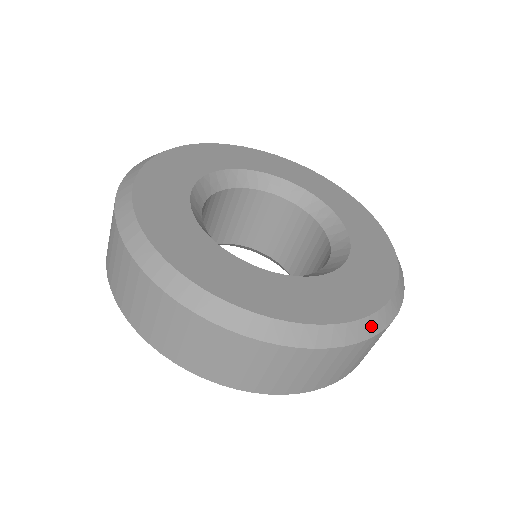
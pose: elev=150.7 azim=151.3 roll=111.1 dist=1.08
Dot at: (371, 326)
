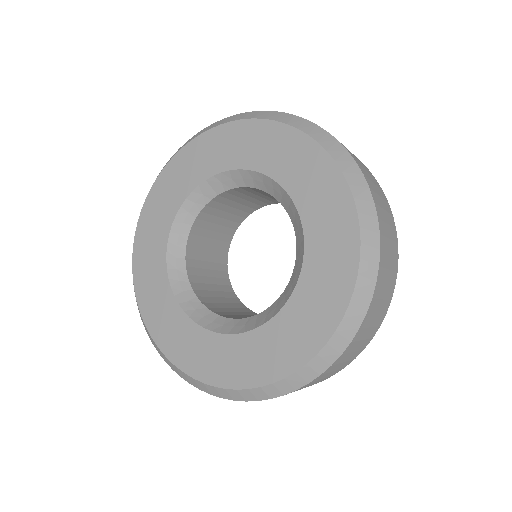
Dot at: (370, 242)
